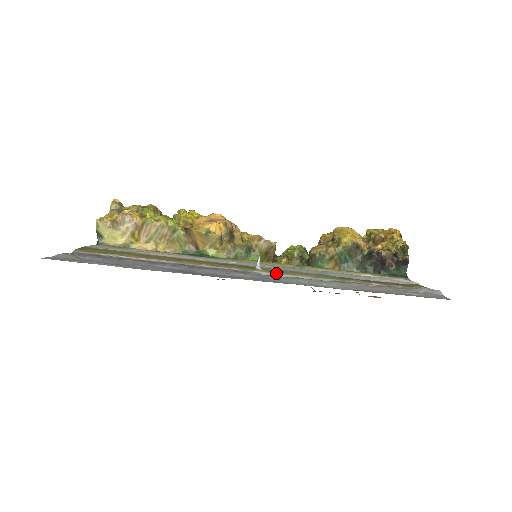
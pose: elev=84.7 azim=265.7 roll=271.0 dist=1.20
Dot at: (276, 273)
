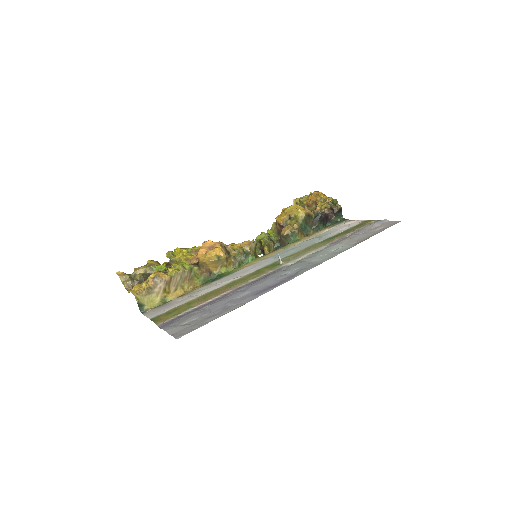
Dot at: (294, 259)
